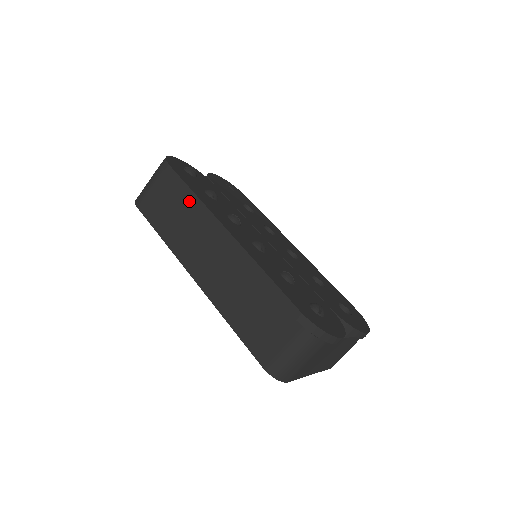
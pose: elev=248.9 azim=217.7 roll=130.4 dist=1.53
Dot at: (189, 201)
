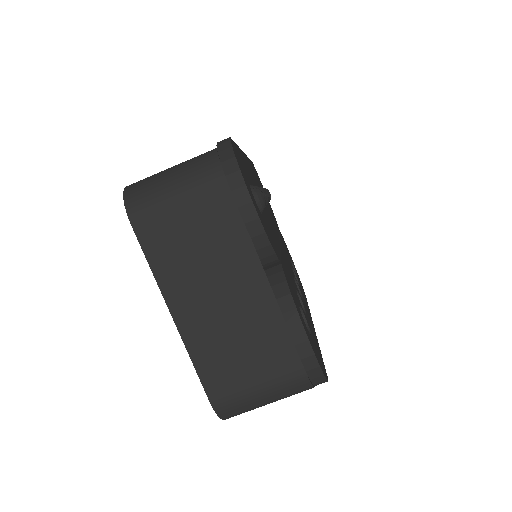
Dot at: occluded
